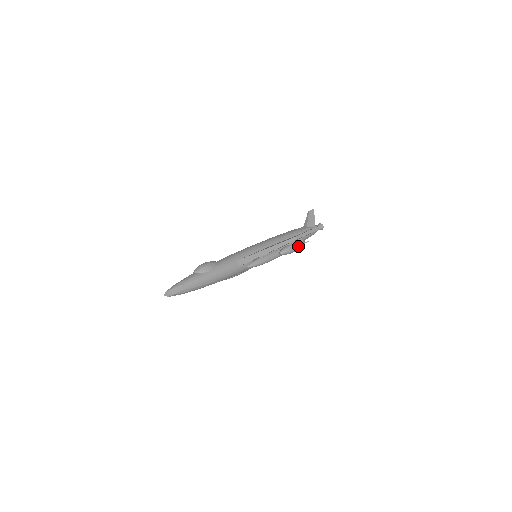
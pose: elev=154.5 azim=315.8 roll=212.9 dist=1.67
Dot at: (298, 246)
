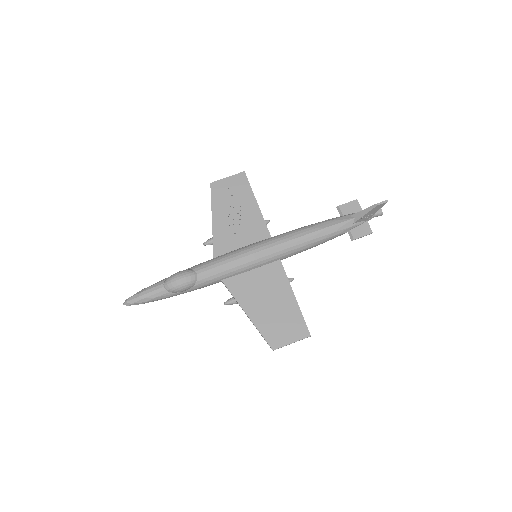
Dot at: occluded
